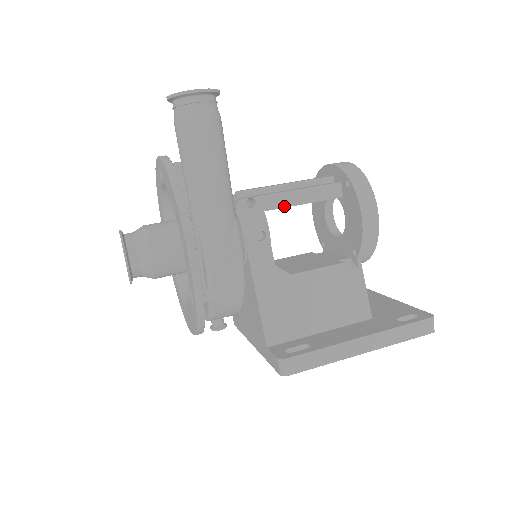
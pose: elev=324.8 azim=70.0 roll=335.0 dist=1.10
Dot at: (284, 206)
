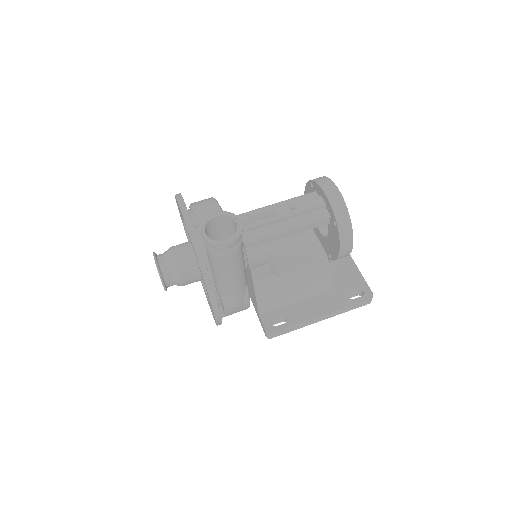
Dot at: (282, 238)
